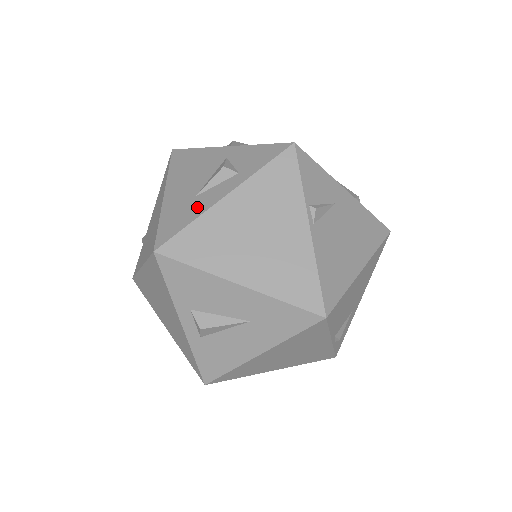
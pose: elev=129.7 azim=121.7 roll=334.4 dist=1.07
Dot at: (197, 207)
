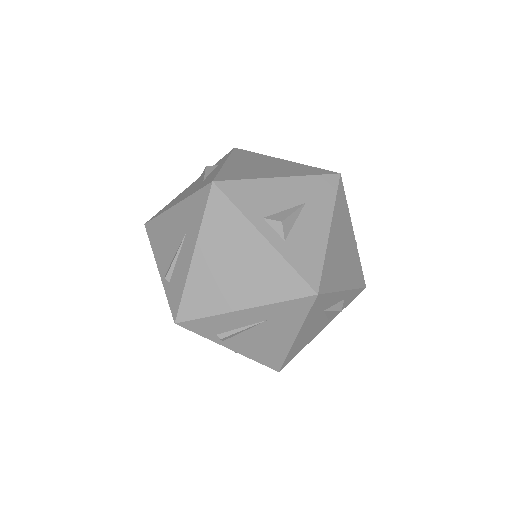
Dot at: (213, 174)
